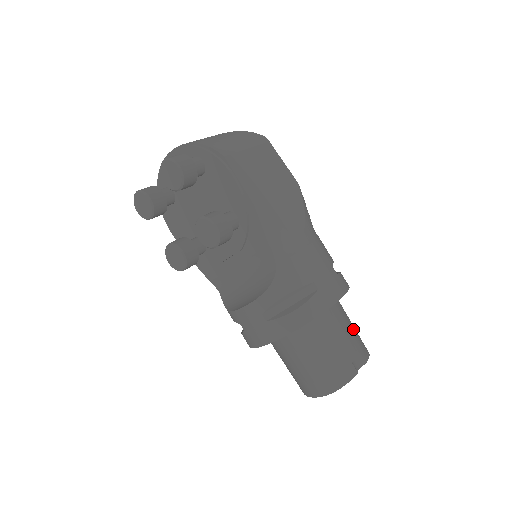
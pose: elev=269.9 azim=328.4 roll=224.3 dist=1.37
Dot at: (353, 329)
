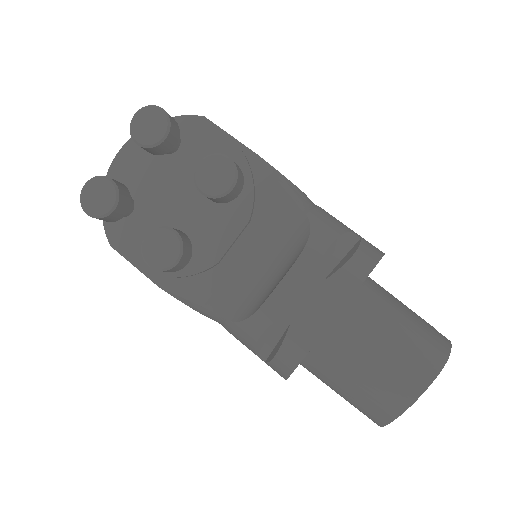
Dot at: occluded
